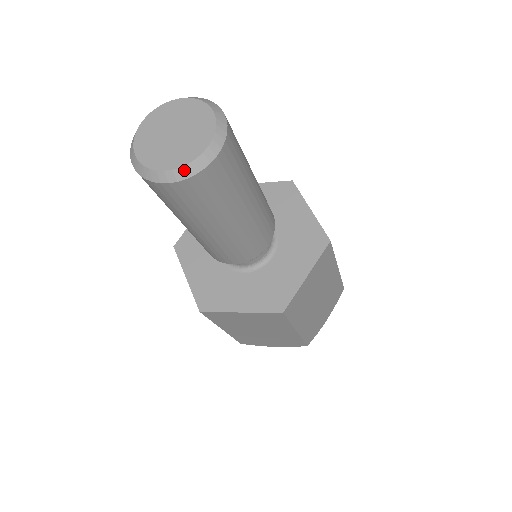
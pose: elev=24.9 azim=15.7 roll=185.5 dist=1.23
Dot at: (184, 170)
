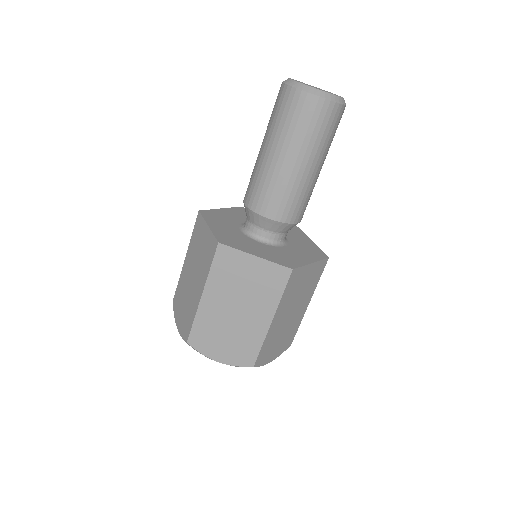
Dot at: (326, 94)
